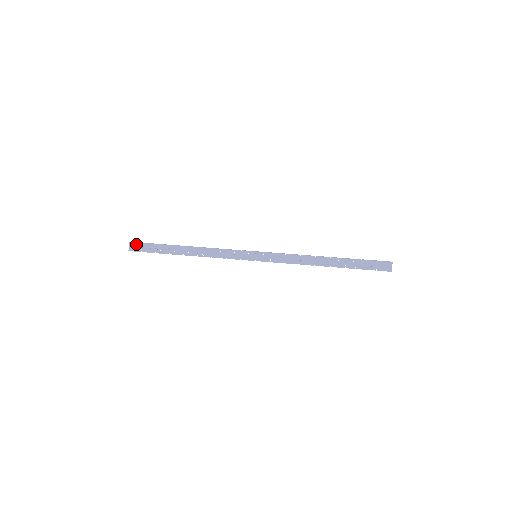
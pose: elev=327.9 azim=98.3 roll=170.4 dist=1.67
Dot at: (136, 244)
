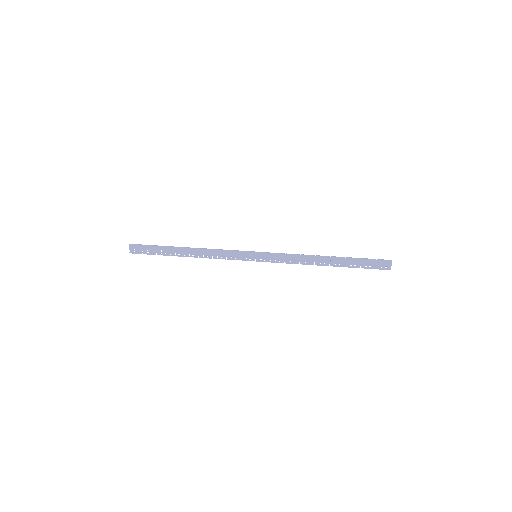
Dot at: (136, 246)
